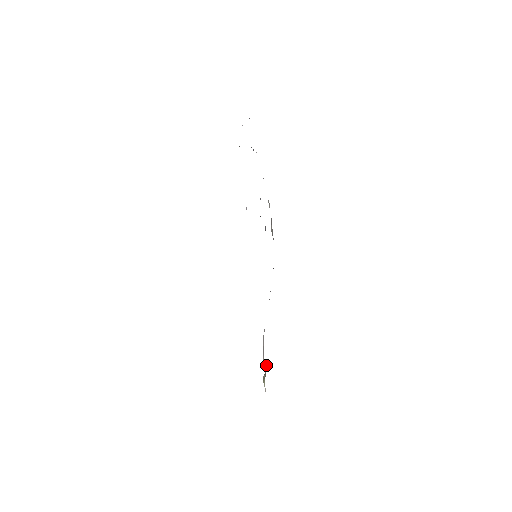
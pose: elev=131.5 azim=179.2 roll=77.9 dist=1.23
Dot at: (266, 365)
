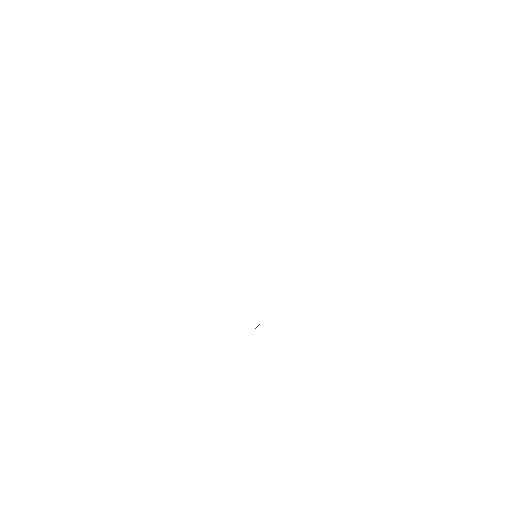
Dot at: occluded
